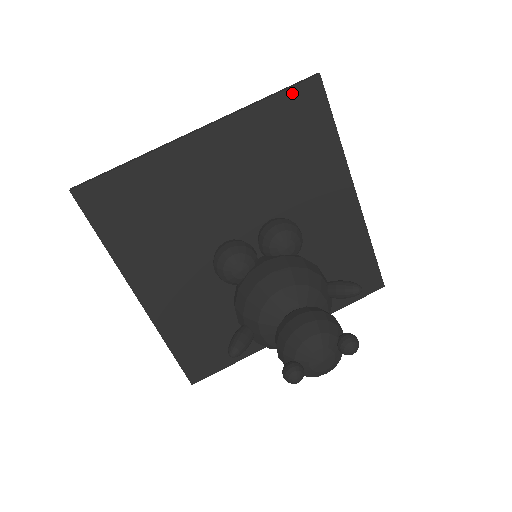
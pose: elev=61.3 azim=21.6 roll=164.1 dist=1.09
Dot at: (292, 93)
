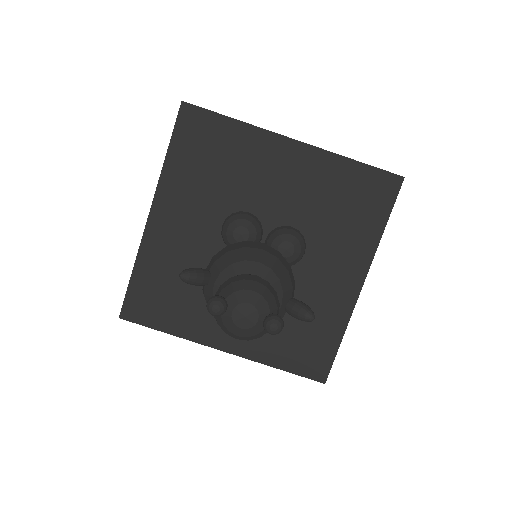
Dot at: (376, 173)
